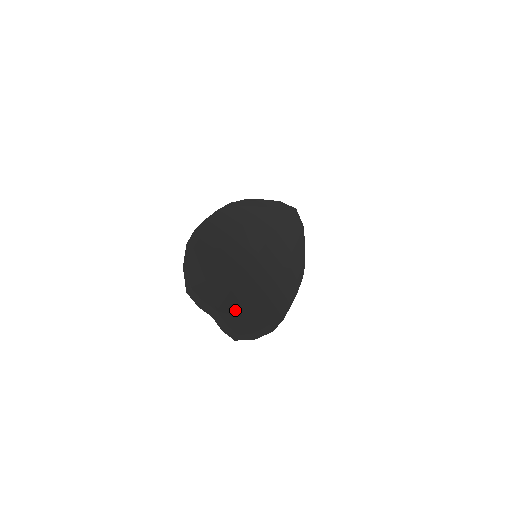
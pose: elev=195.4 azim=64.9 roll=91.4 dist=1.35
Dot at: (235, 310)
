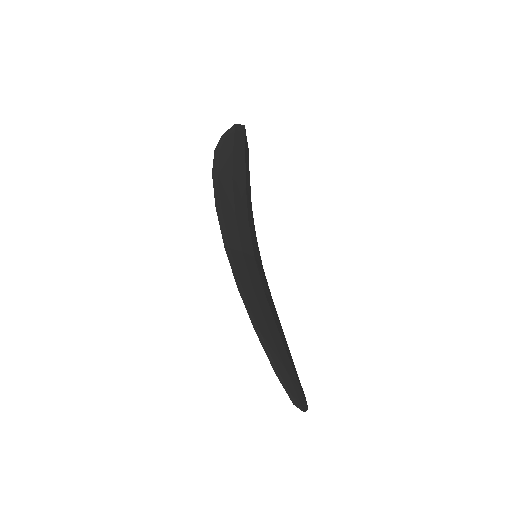
Dot at: (295, 370)
